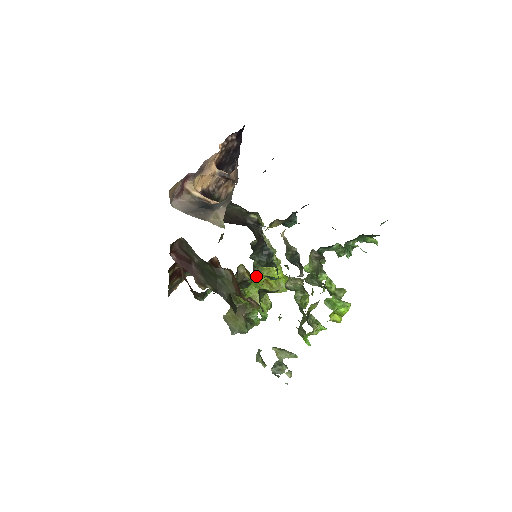
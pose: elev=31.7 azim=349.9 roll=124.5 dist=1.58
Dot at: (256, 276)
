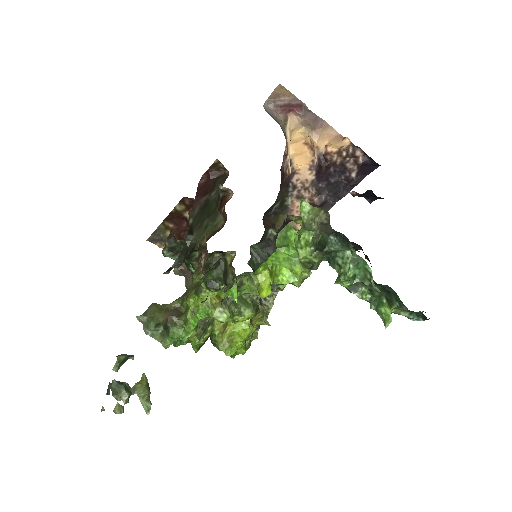
Dot at: occluded
